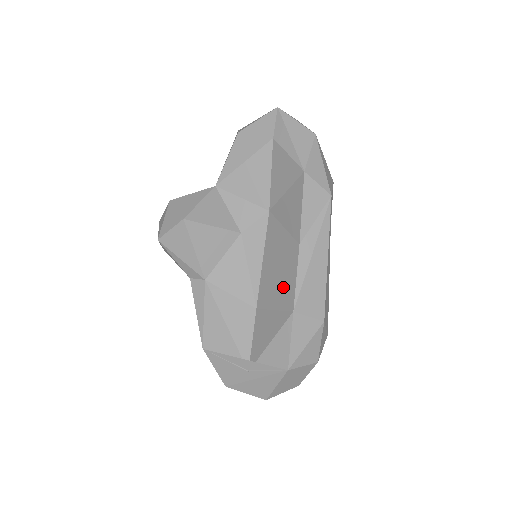
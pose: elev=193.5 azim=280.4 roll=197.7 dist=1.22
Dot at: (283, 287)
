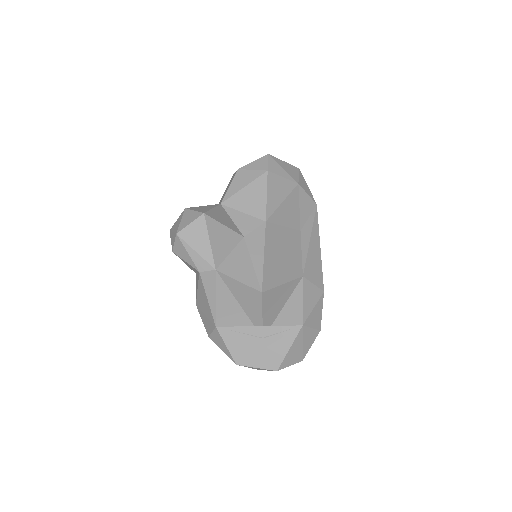
Dot at: (289, 264)
